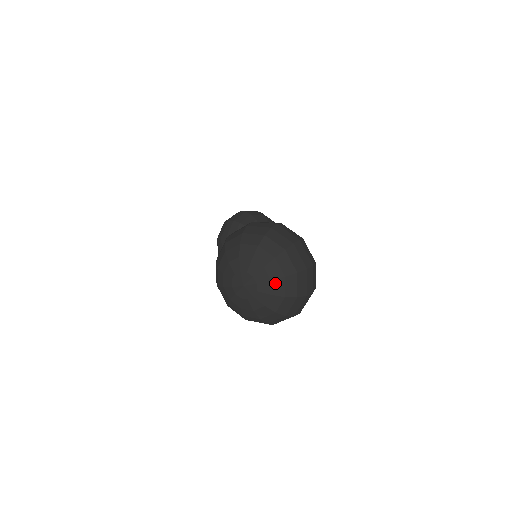
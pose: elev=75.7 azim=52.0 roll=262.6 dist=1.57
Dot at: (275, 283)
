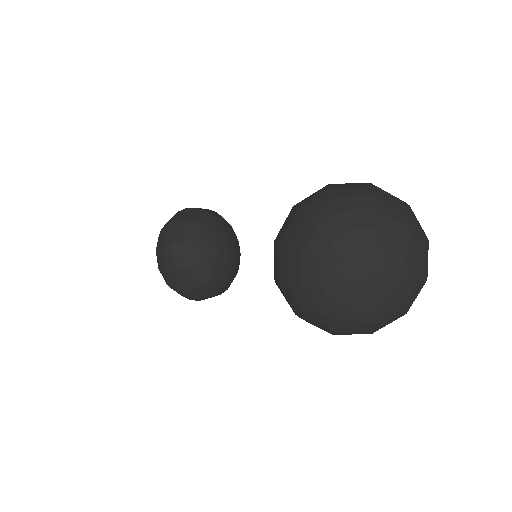
Dot at: (410, 262)
